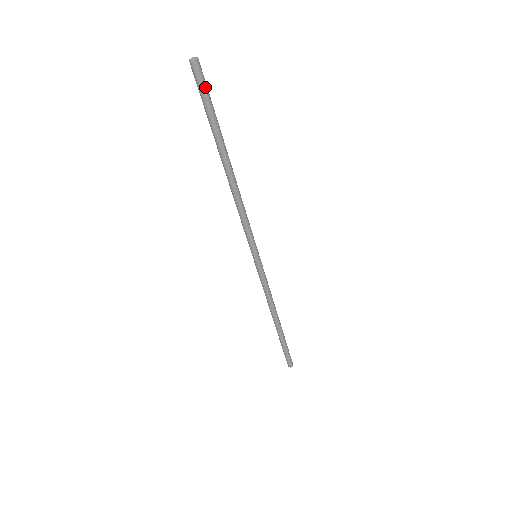
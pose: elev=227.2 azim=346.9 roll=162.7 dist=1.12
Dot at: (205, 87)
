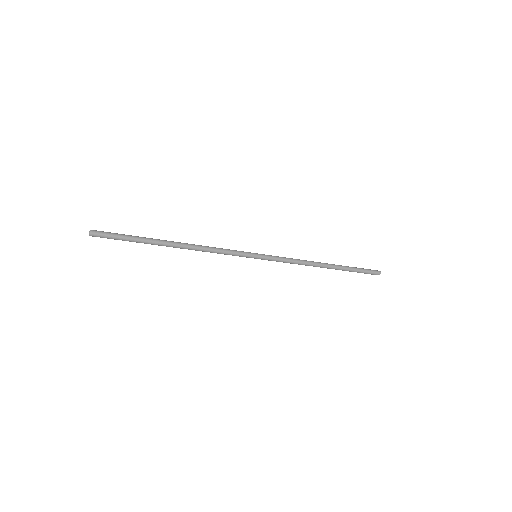
Dot at: (110, 238)
